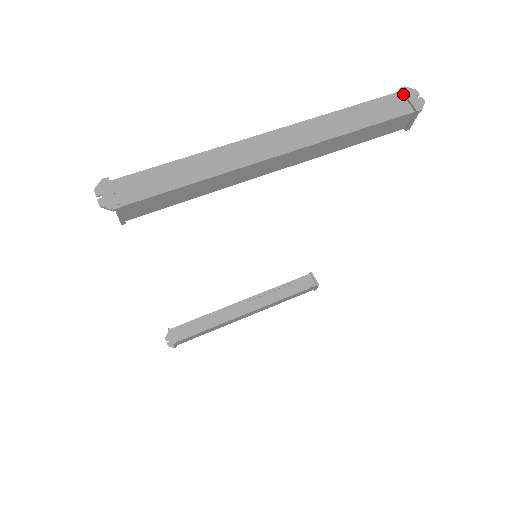
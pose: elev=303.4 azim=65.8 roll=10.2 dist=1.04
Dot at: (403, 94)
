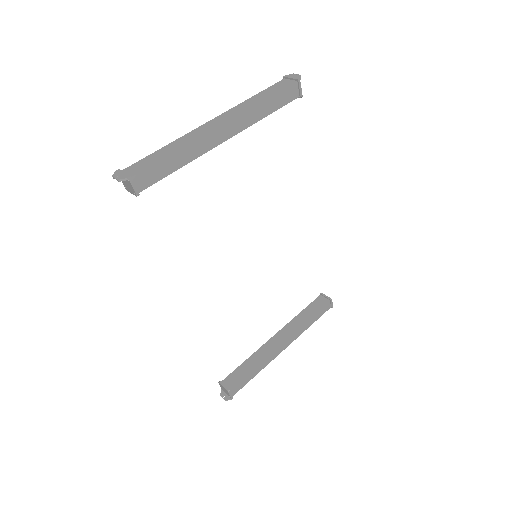
Dot at: (286, 78)
